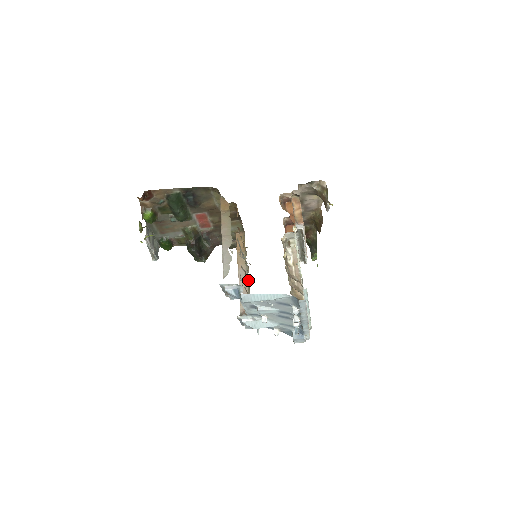
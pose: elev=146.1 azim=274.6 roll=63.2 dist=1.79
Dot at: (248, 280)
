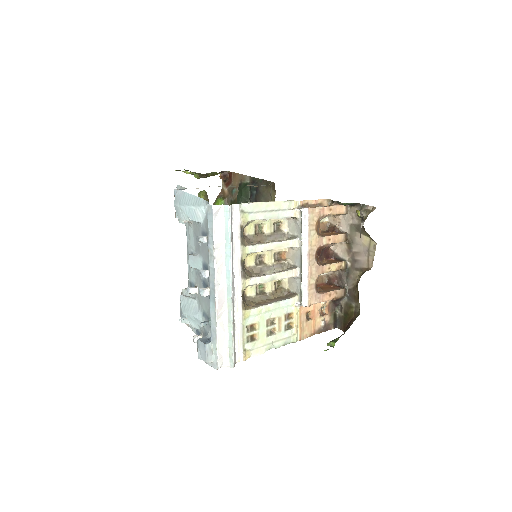
Dot at: occluded
